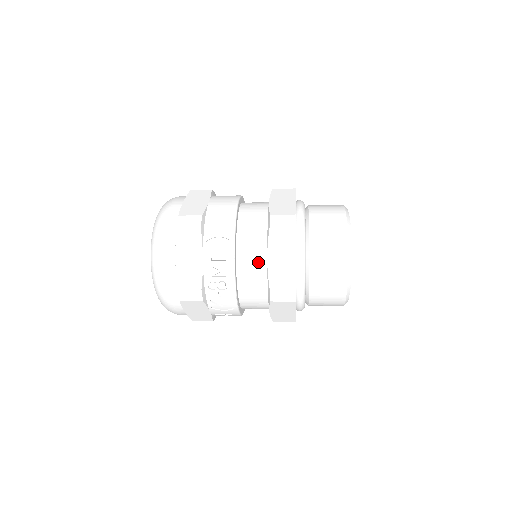
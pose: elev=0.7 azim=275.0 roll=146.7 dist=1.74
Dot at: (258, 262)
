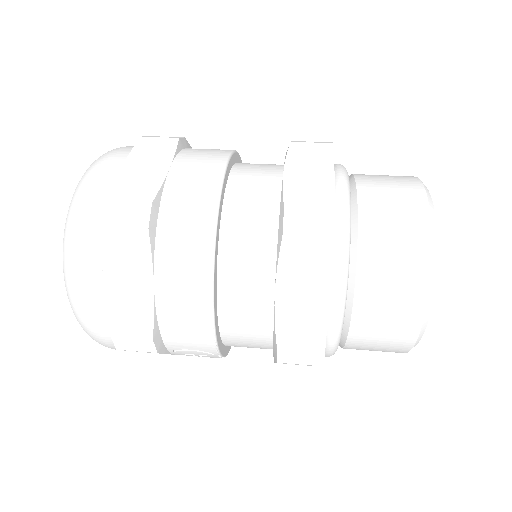
Dot at: (260, 348)
